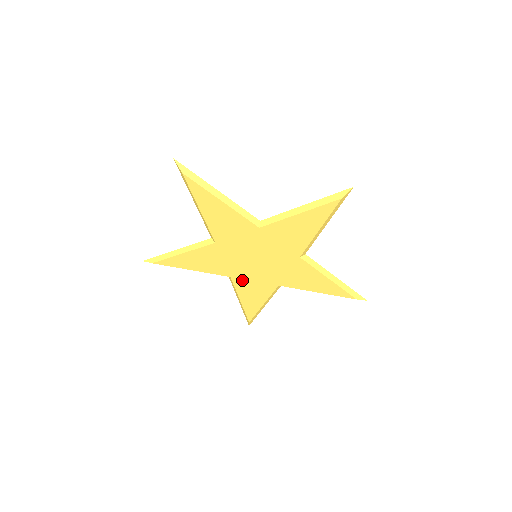
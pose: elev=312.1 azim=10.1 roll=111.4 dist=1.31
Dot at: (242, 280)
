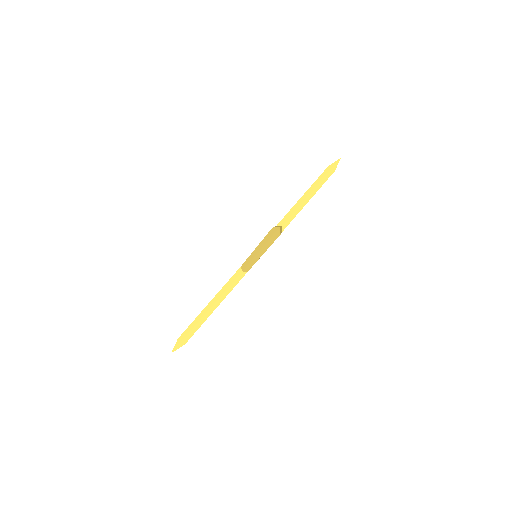
Dot at: occluded
